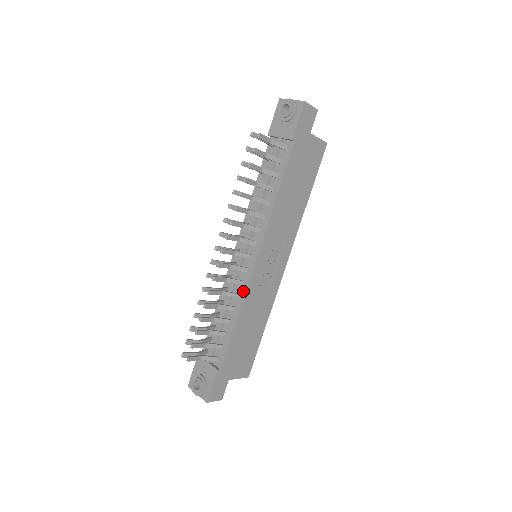
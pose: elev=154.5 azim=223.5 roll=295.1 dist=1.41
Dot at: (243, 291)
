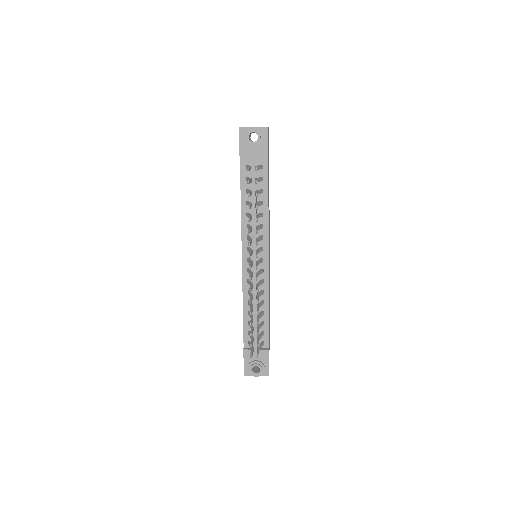
Dot at: (266, 287)
